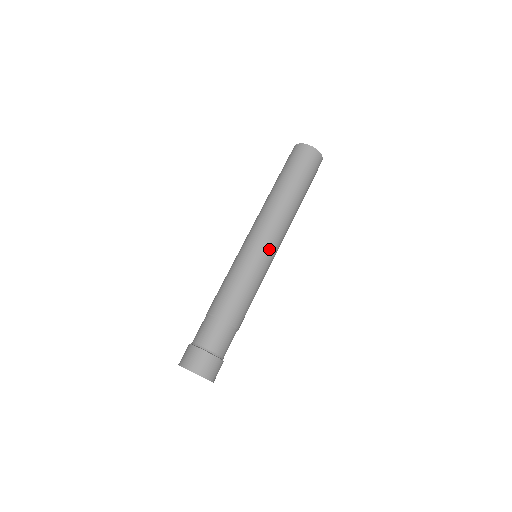
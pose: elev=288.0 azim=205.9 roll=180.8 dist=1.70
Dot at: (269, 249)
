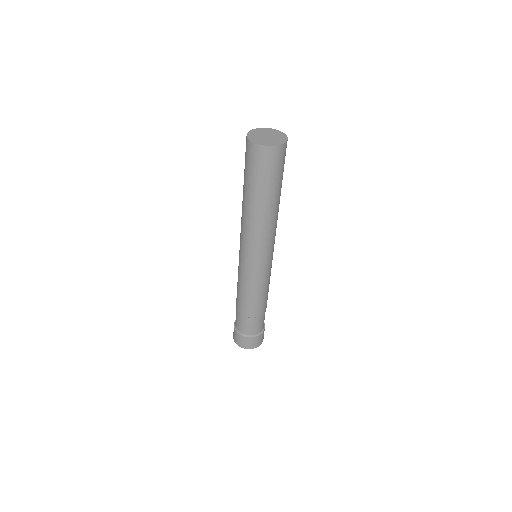
Dot at: (258, 261)
